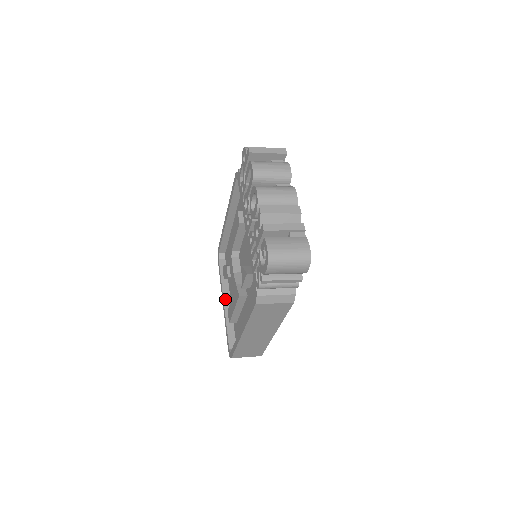
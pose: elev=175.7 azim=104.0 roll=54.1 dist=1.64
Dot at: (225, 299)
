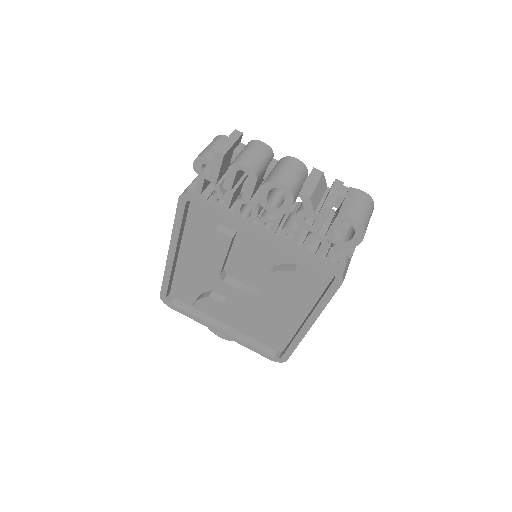
Dot at: (220, 328)
